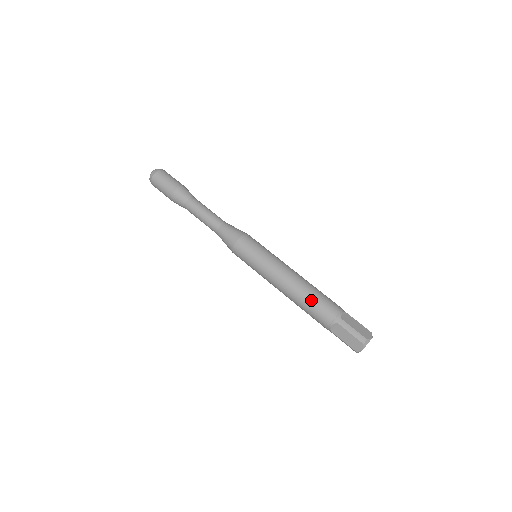
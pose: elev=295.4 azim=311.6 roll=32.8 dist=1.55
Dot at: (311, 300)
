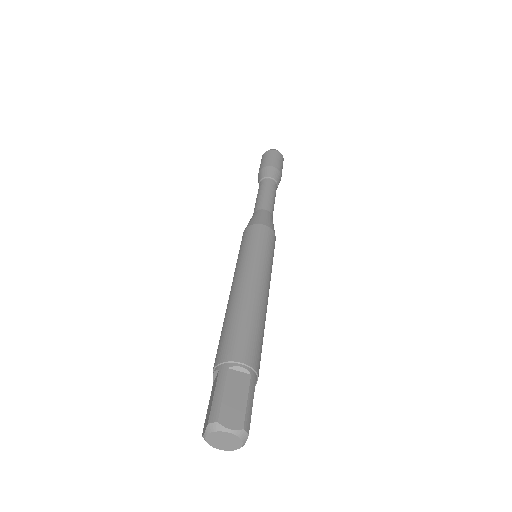
Dot at: (230, 323)
